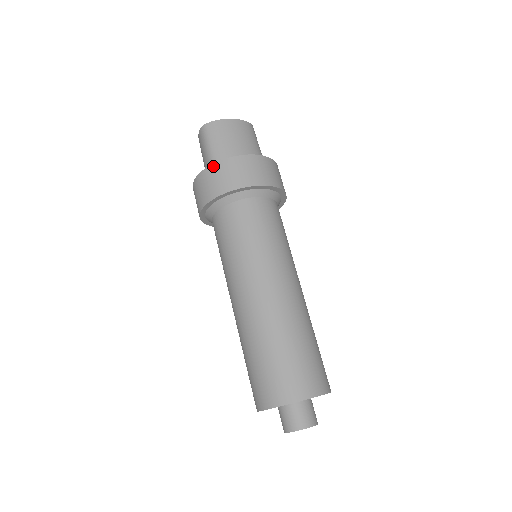
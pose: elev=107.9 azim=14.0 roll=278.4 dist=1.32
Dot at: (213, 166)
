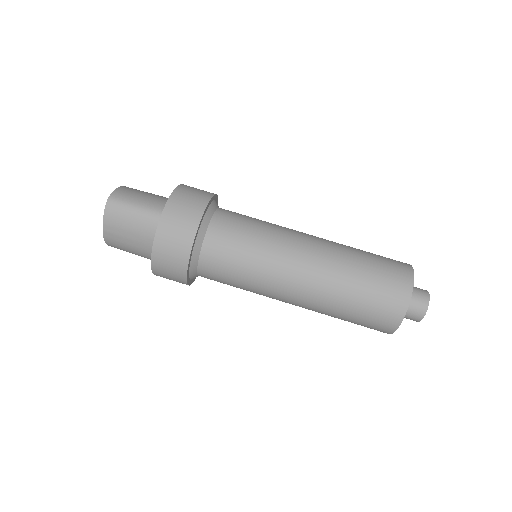
Dot at: (169, 202)
